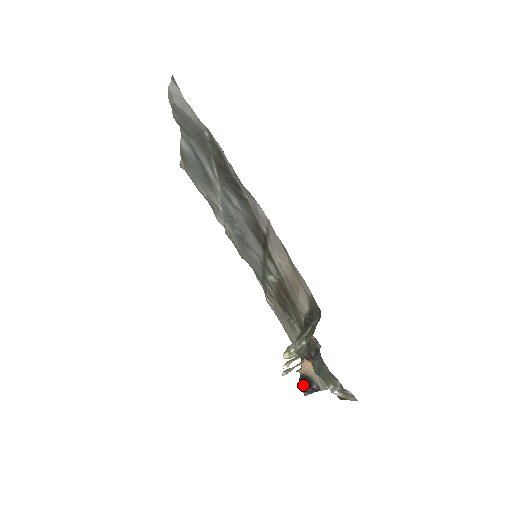
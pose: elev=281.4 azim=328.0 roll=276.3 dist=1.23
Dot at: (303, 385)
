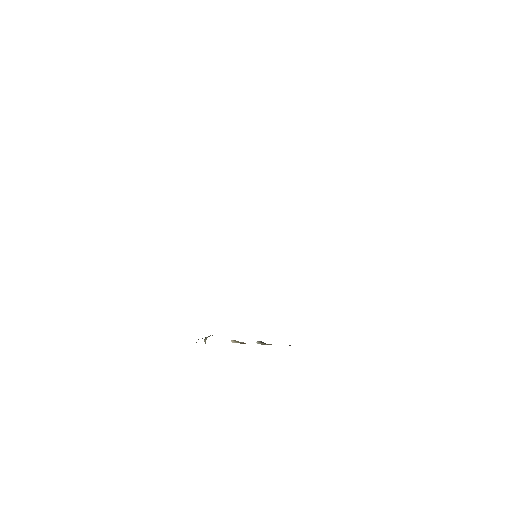
Dot at: occluded
